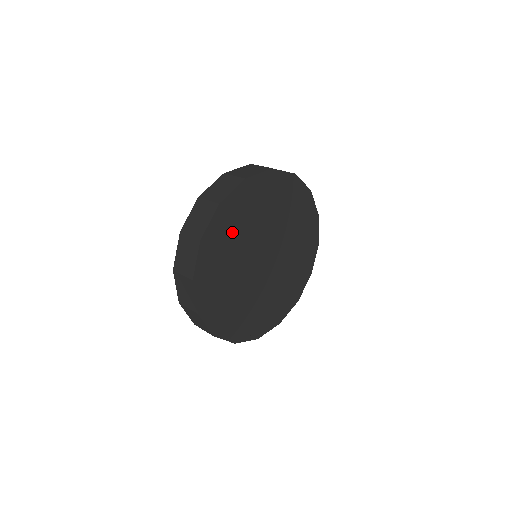
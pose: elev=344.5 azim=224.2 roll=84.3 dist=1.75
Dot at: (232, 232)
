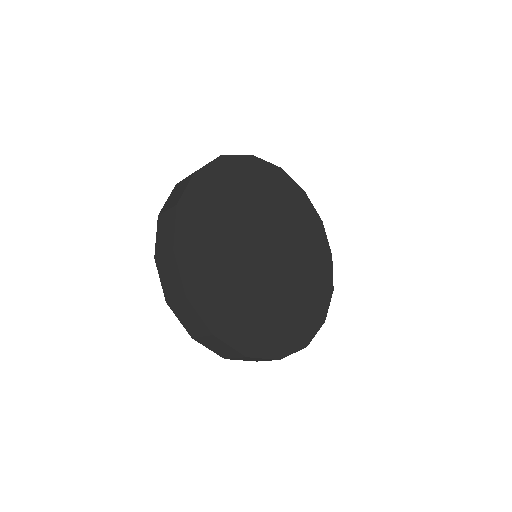
Dot at: (208, 232)
